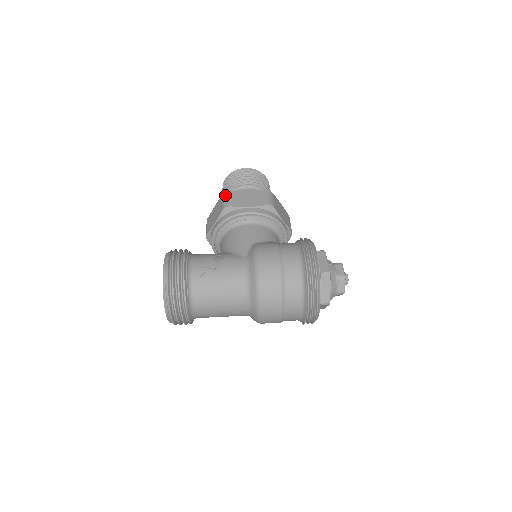
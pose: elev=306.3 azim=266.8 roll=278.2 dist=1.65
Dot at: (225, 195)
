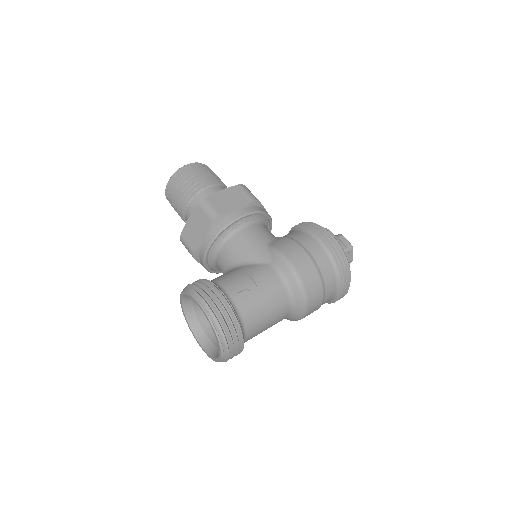
Dot at: (203, 204)
